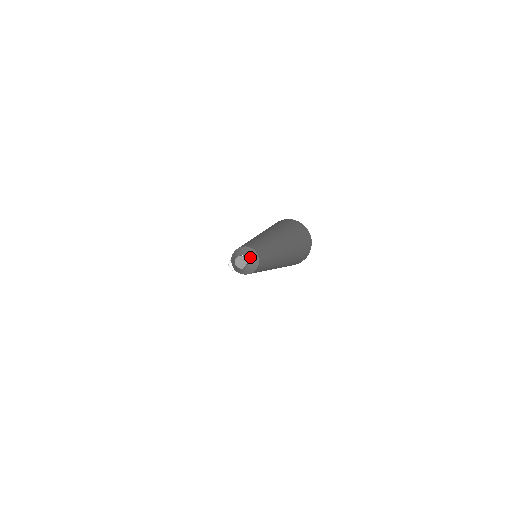
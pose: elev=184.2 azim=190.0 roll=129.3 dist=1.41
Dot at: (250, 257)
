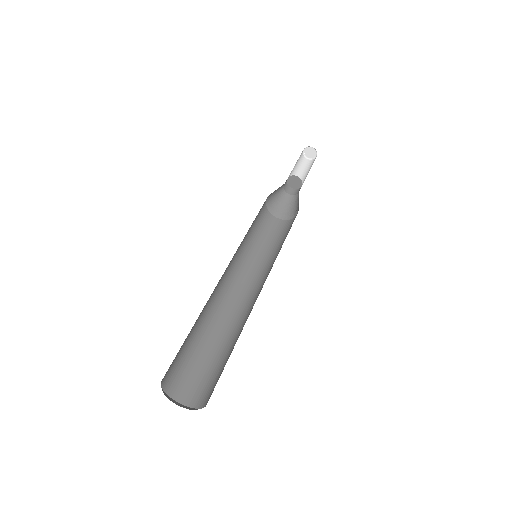
Dot at: occluded
